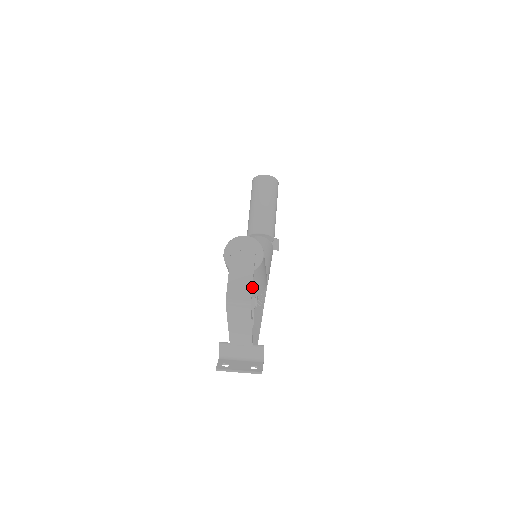
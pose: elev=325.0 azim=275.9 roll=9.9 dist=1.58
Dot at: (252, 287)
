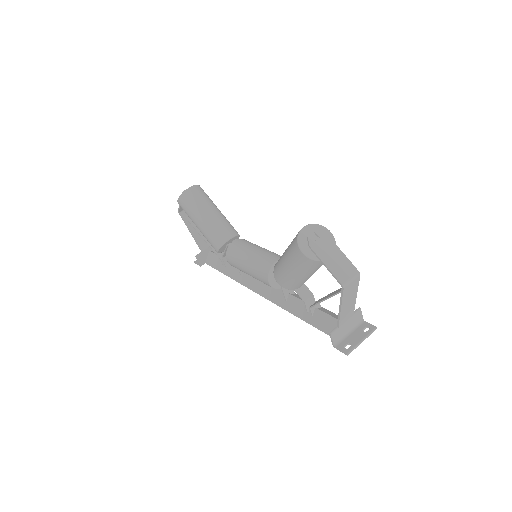
Dot at: (349, 261)
